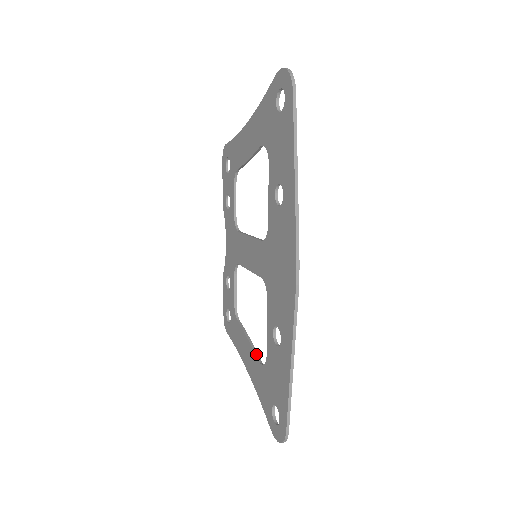
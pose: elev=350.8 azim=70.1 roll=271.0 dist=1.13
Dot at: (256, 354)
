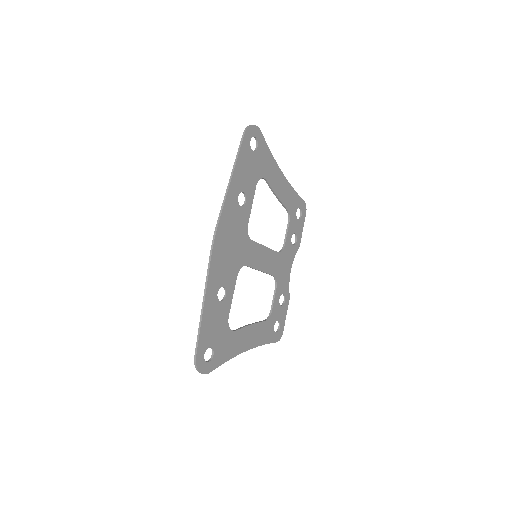
Dot at: (239, 328)
